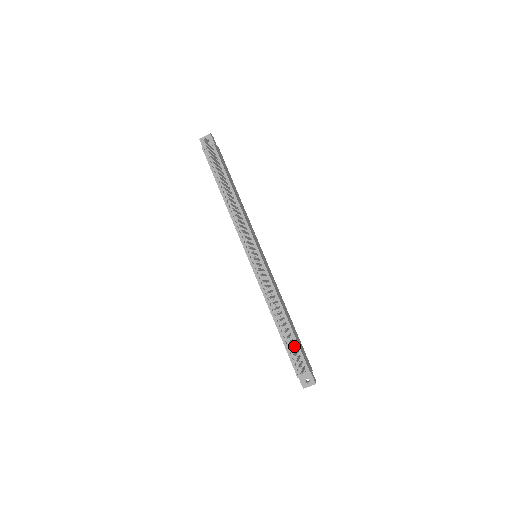
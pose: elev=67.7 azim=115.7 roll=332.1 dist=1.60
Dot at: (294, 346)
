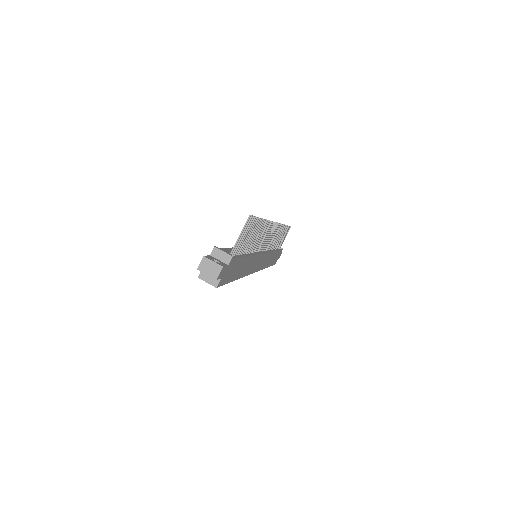
Dot at: (245, 241)
